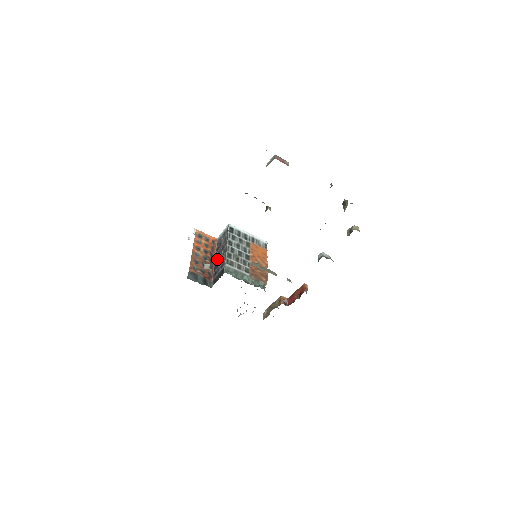
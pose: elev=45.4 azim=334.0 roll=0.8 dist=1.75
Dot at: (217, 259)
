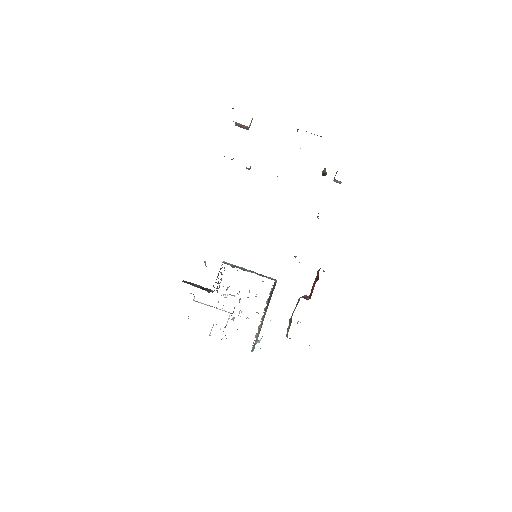
Dot at: occluded
